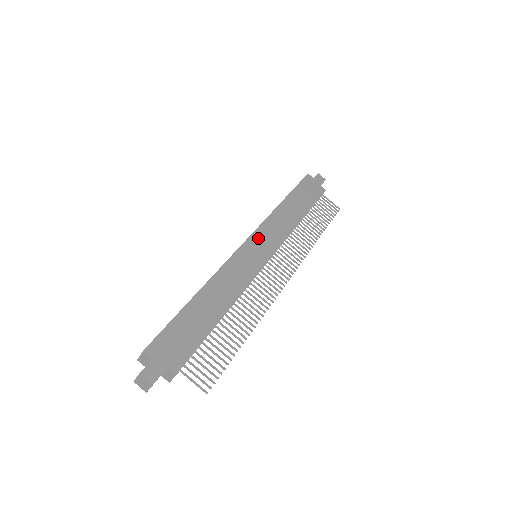
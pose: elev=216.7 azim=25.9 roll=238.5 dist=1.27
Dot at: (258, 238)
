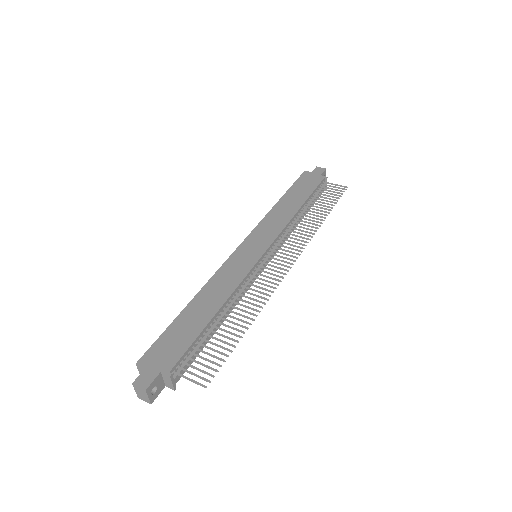
Dot at: (253, 239)
